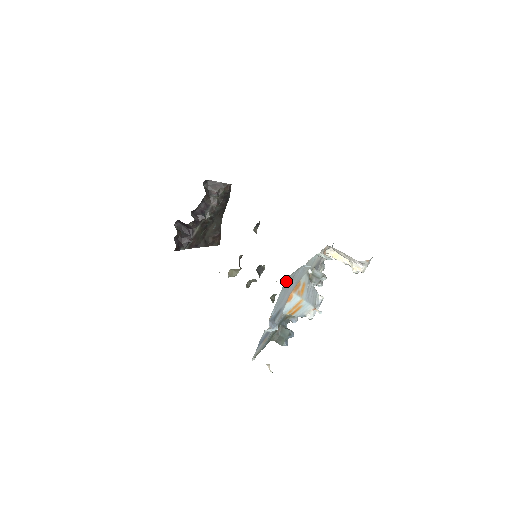
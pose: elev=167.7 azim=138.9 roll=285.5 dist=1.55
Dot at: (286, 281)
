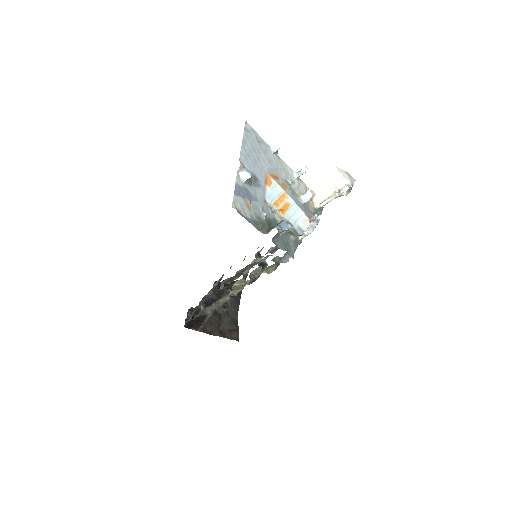
Dot at: (248, 130)
